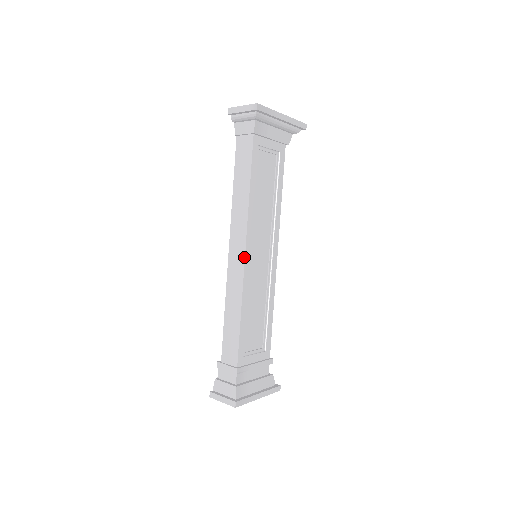
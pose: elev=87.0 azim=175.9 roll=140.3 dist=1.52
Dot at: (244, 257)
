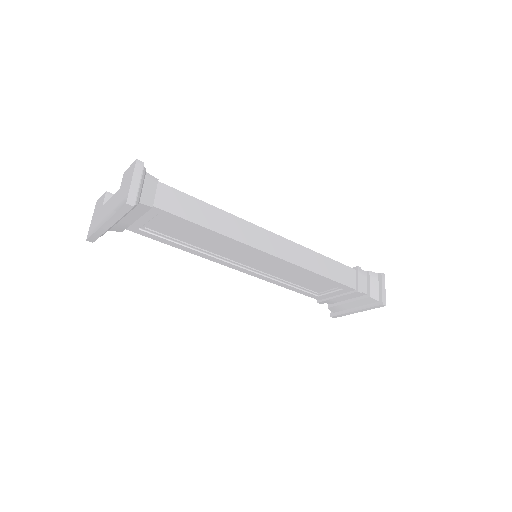
Dot at: (239, 270)
